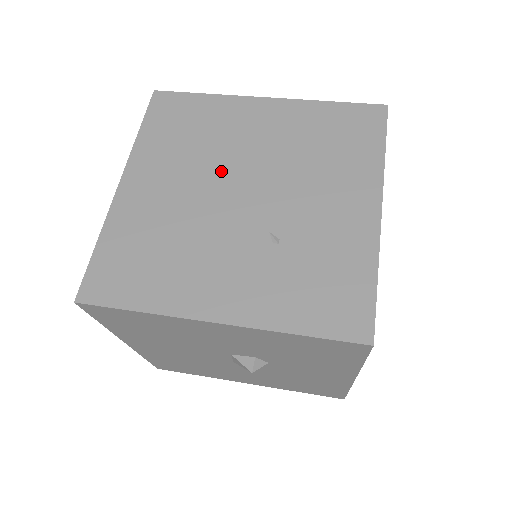
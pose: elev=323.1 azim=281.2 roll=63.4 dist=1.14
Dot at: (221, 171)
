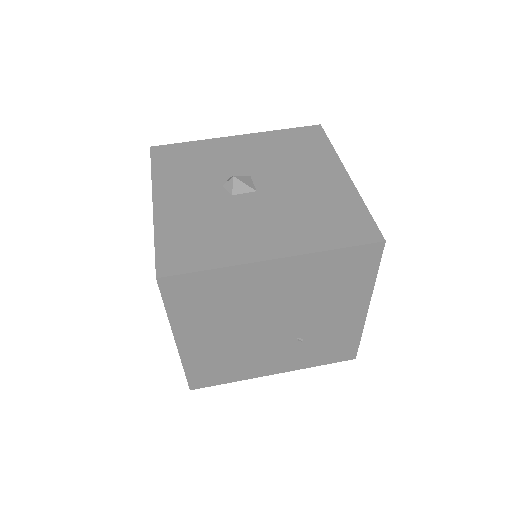
Dot at: (252, 319)
